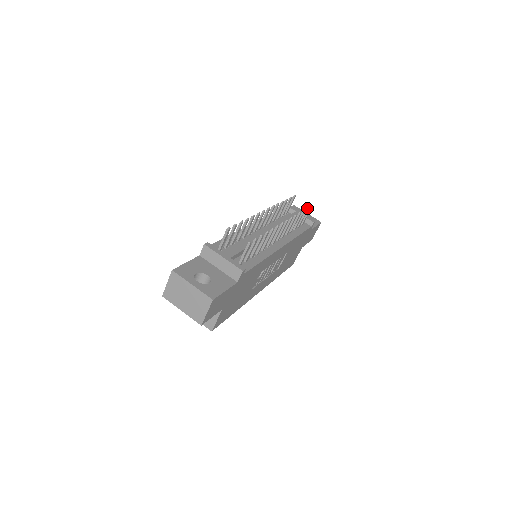
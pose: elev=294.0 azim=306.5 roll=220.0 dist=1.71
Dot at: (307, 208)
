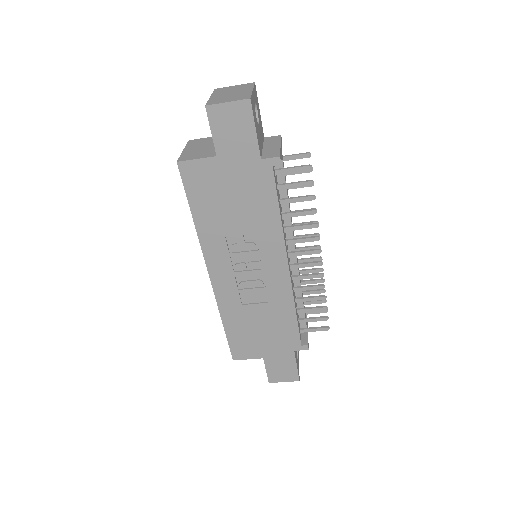
Dot at: occluded
